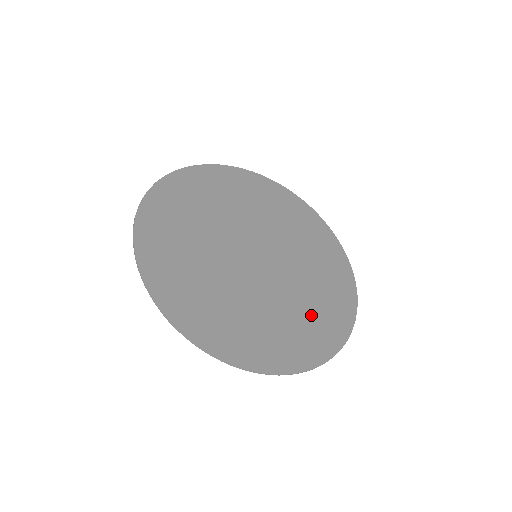
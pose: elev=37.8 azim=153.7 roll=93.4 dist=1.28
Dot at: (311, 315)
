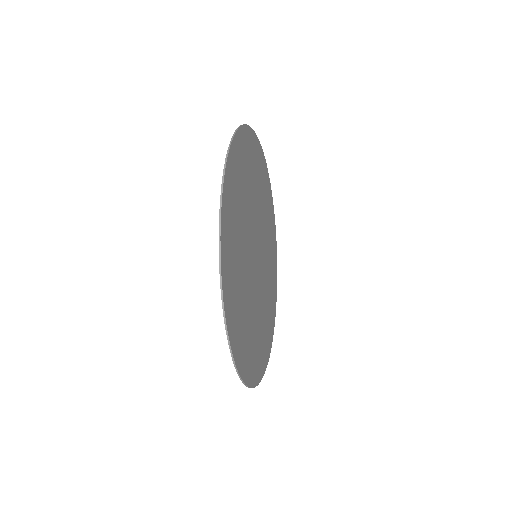
Dot at: (264, 330)
